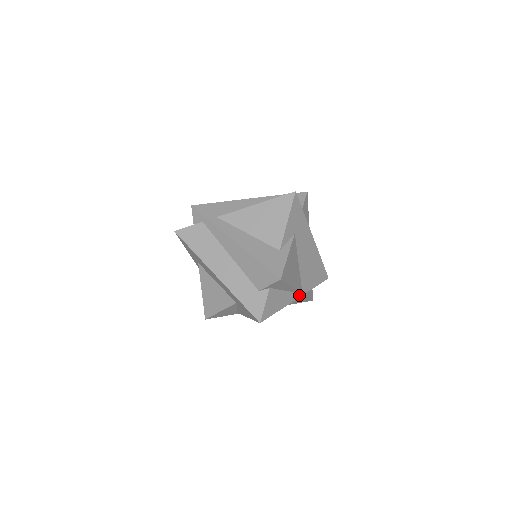
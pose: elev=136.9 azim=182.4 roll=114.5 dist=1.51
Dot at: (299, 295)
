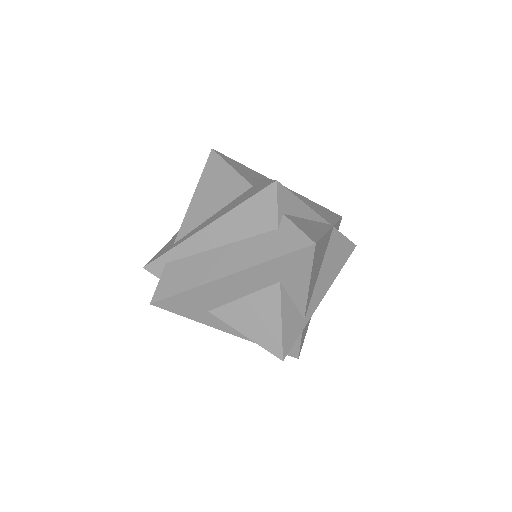
Dot at: (329, 226)
